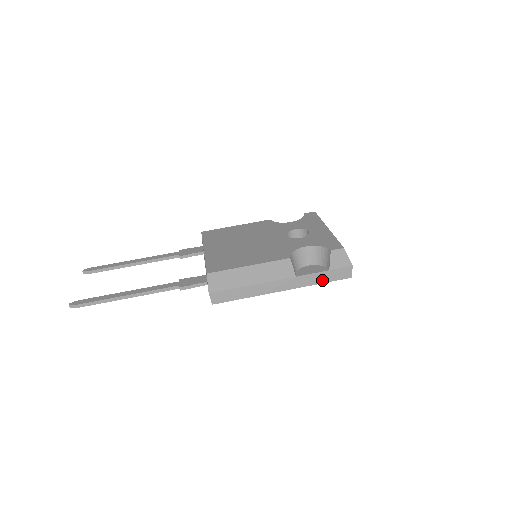
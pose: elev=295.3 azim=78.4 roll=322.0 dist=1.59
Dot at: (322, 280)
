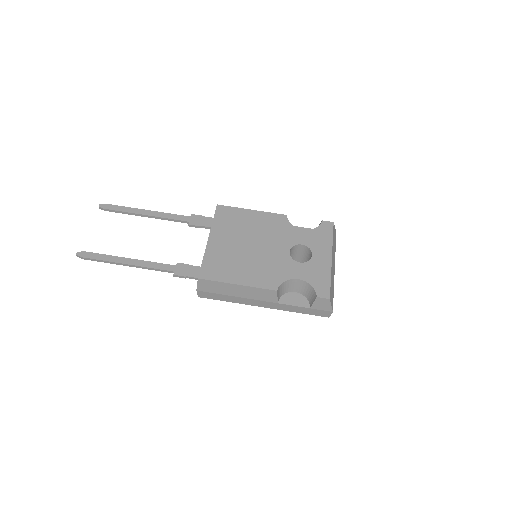
Dot at: (301, 311)
